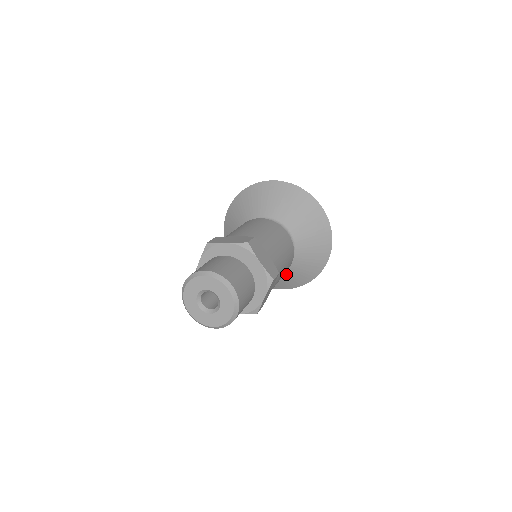
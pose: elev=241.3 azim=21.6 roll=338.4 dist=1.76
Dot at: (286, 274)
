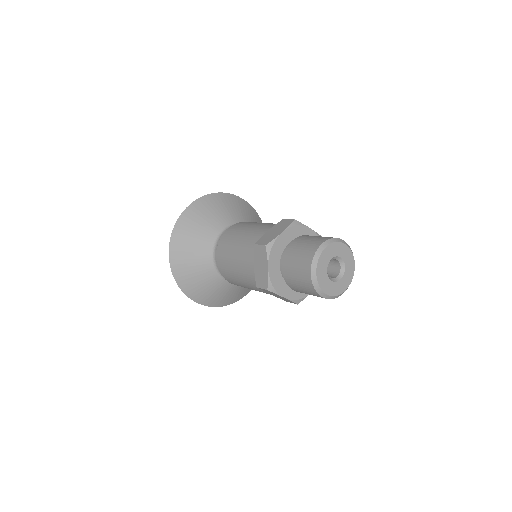
Dot at: occluded
